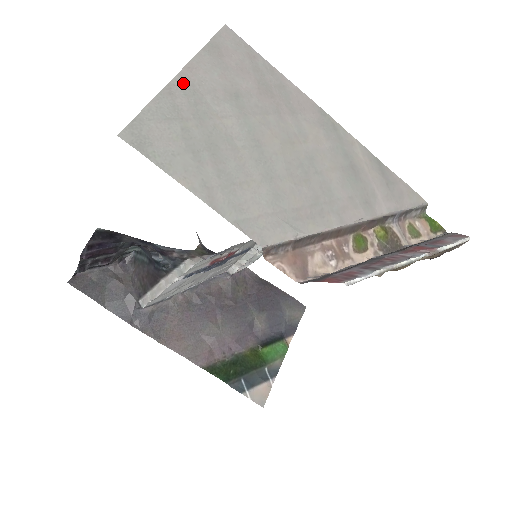
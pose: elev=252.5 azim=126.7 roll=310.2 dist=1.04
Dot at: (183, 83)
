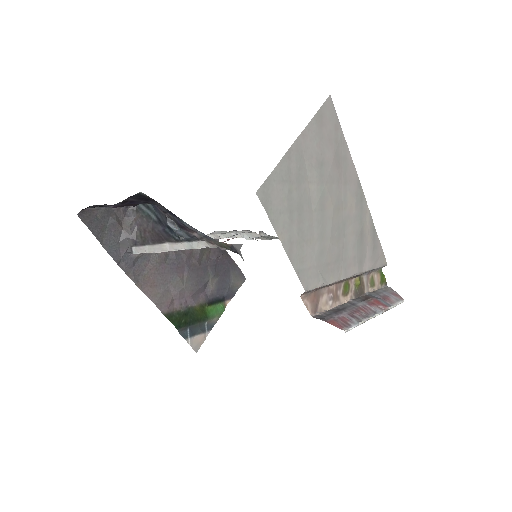
Dot at: (297, 148)
